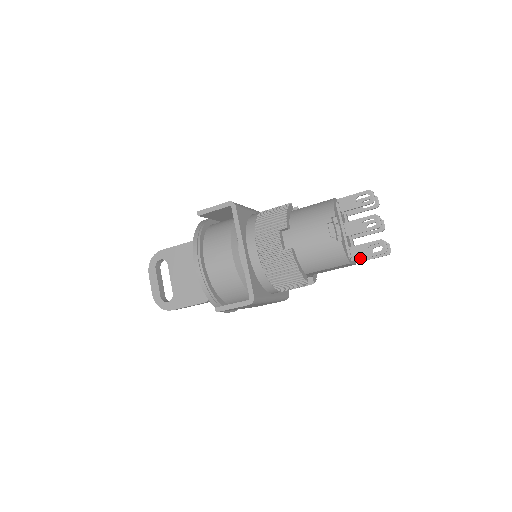
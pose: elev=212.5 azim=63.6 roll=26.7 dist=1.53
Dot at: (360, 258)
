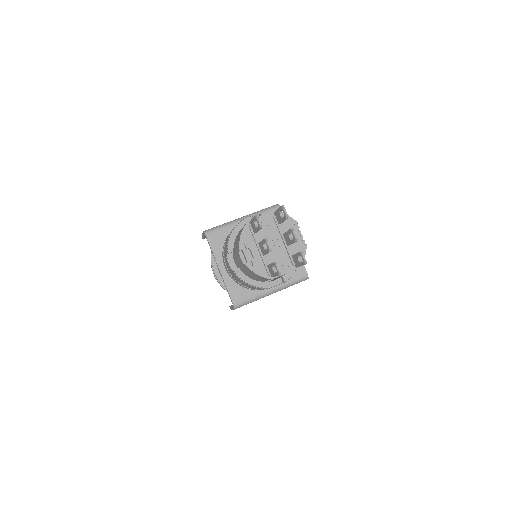
Dot at: (273, 276)
